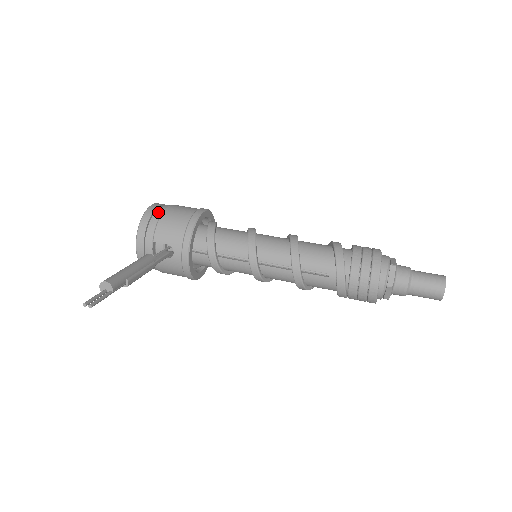
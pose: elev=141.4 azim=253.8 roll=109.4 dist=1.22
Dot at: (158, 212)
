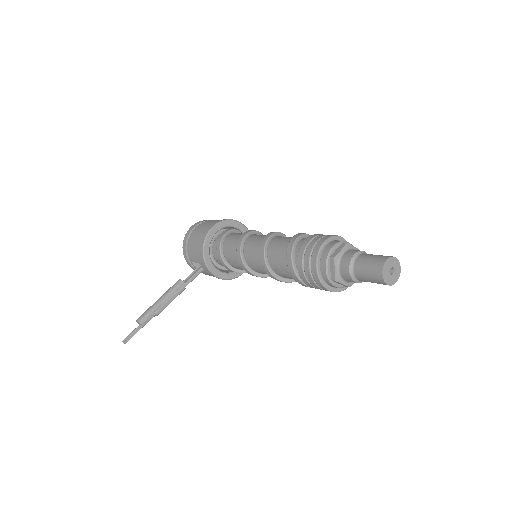
Dot at: (190, 236)
